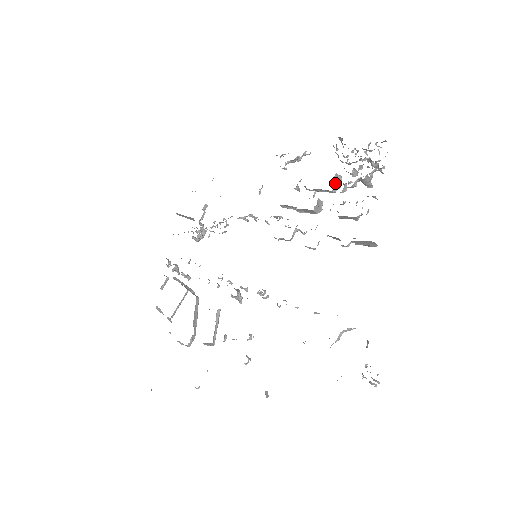
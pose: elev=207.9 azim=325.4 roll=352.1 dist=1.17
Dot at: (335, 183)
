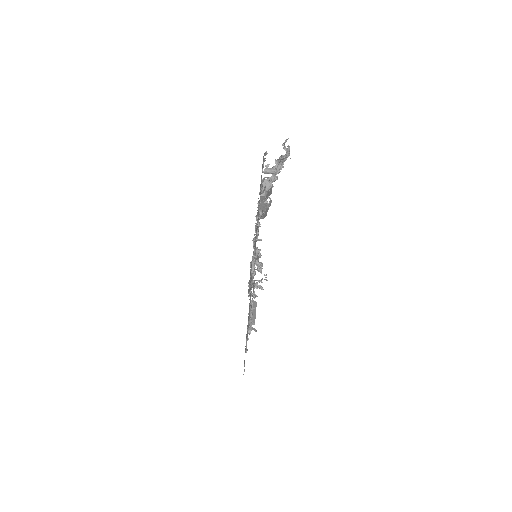
Dot at: occluded
